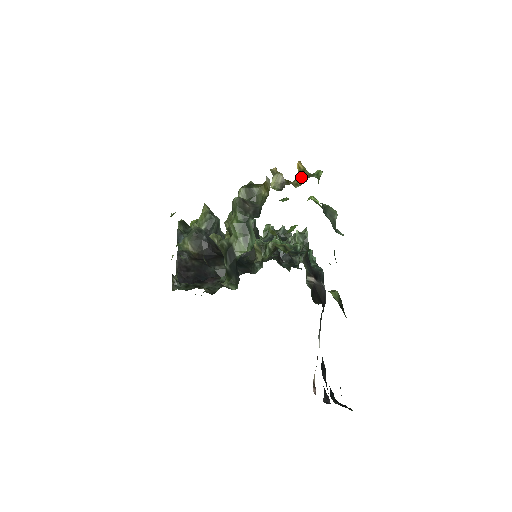
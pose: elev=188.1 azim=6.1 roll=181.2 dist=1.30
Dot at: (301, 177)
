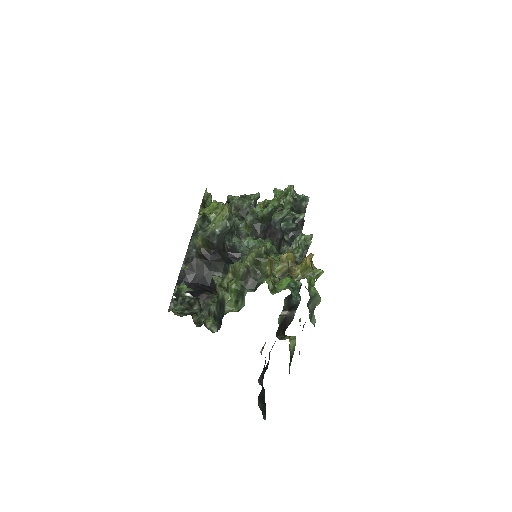
Dot at: (303, 272)
